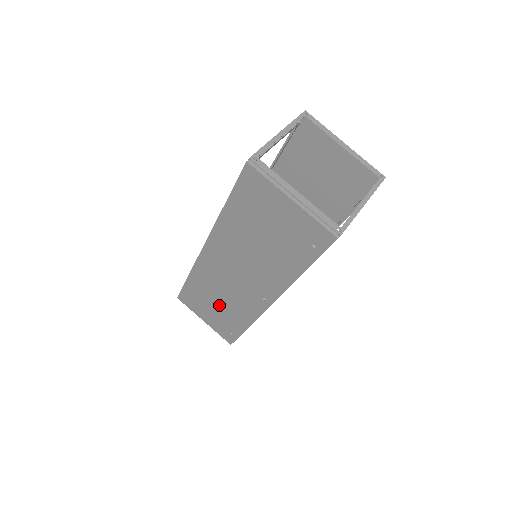
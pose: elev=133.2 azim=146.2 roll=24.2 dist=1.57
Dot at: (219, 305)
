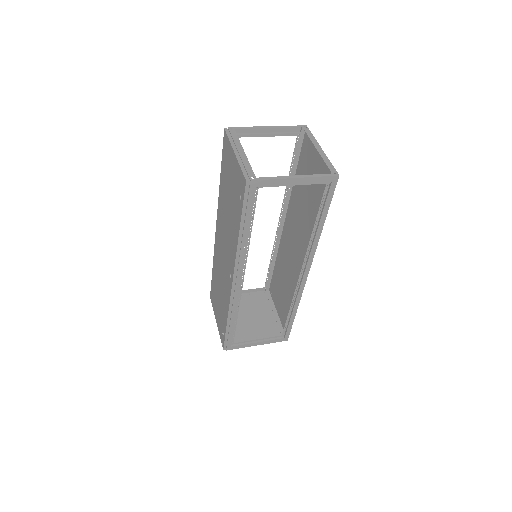
Dot at: (220, 296)
